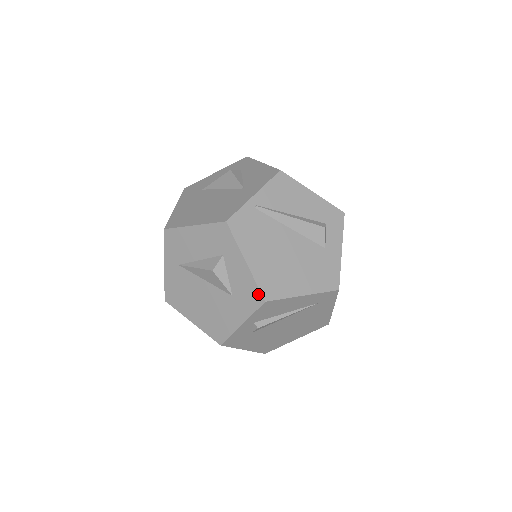
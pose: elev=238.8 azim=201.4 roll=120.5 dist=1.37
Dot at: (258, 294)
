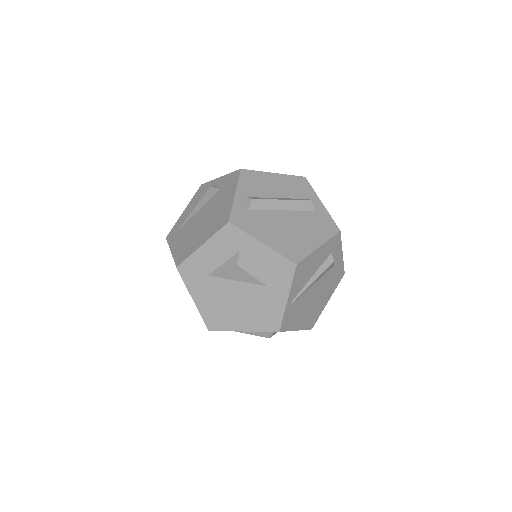
Dot at: occluded
